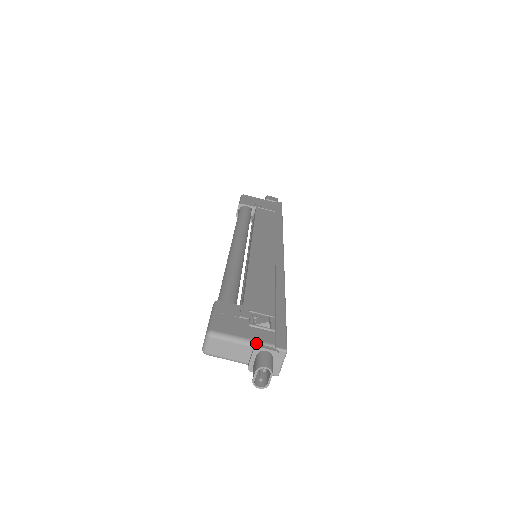
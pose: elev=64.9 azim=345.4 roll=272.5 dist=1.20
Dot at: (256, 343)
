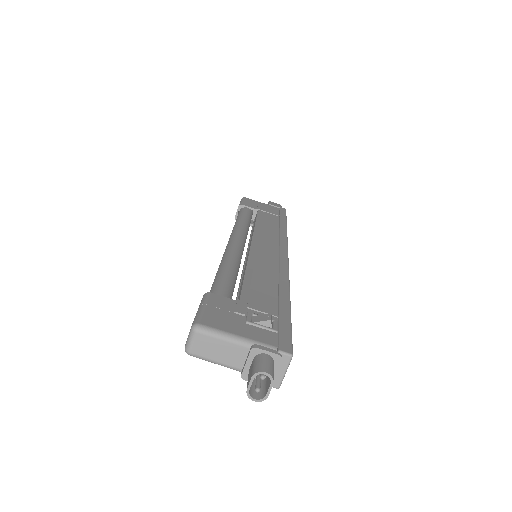
Dot at: (254, 343)
